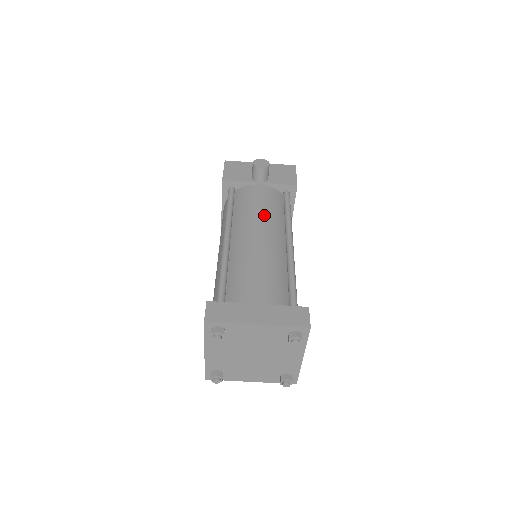
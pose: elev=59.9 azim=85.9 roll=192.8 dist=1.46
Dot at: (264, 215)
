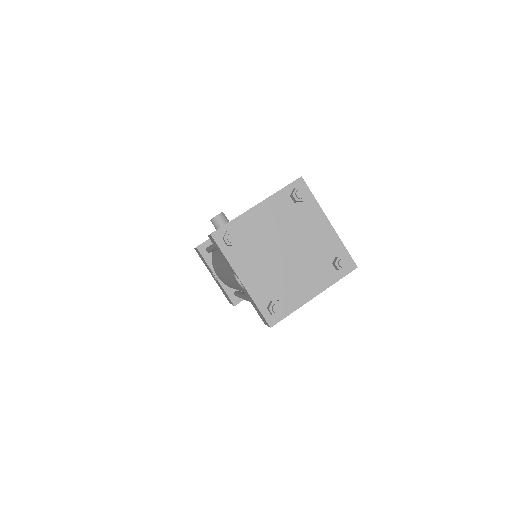
Dot at: occluded
